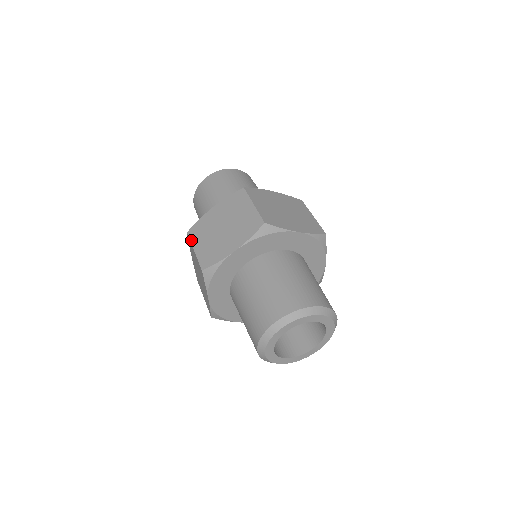
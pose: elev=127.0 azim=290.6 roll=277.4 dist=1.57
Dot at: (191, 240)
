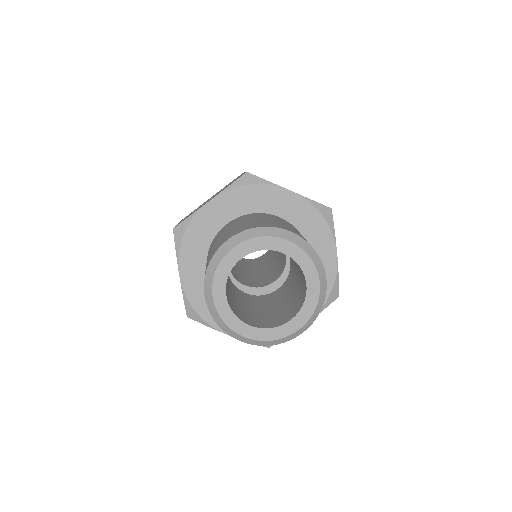
Dot at: (180, 221)
